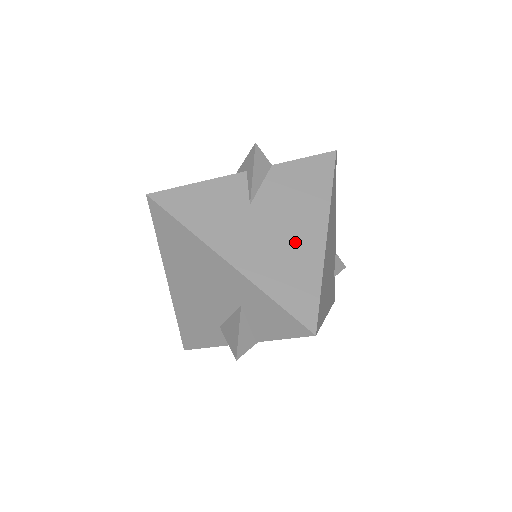
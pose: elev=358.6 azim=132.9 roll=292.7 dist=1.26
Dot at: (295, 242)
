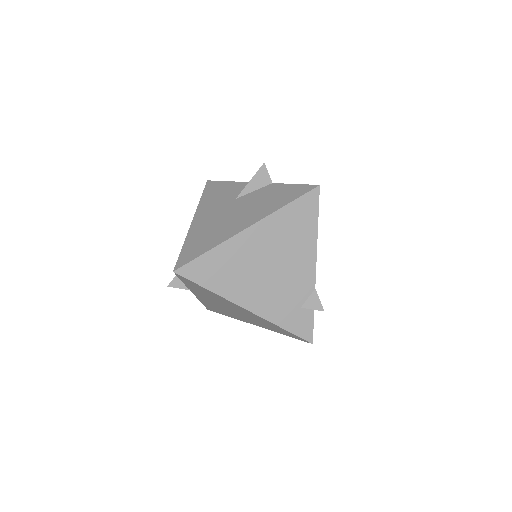
Dot at: (228, 224)
